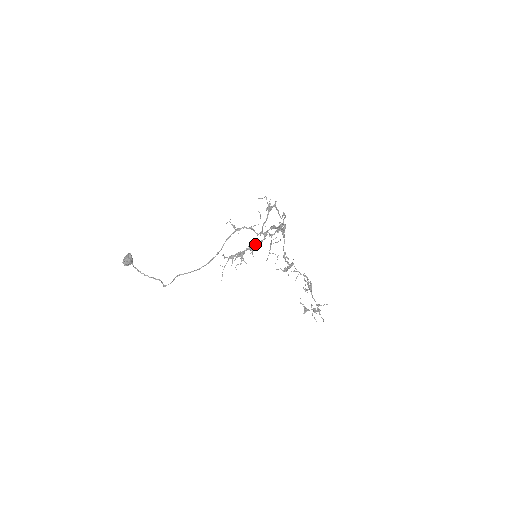
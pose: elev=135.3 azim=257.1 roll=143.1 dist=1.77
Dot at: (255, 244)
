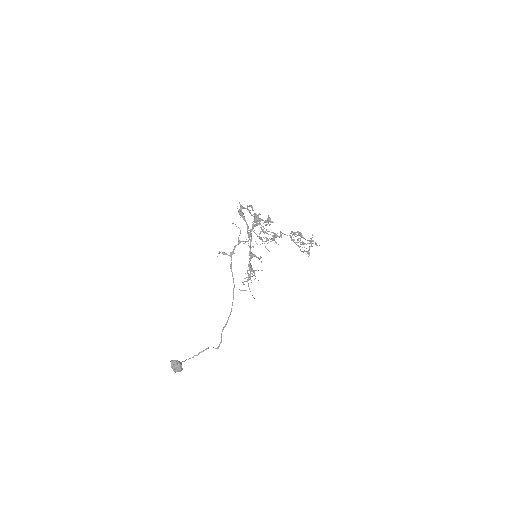
Dot at: occluded
